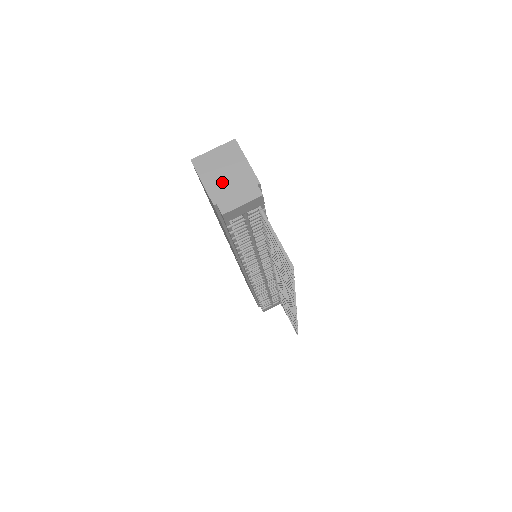
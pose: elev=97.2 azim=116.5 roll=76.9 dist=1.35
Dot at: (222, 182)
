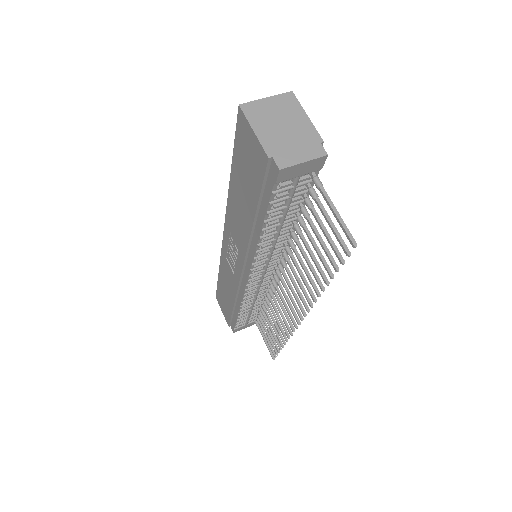
Dot at: (278, 134)
